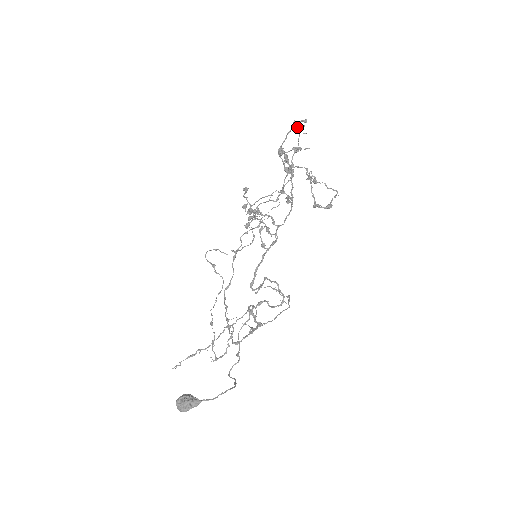
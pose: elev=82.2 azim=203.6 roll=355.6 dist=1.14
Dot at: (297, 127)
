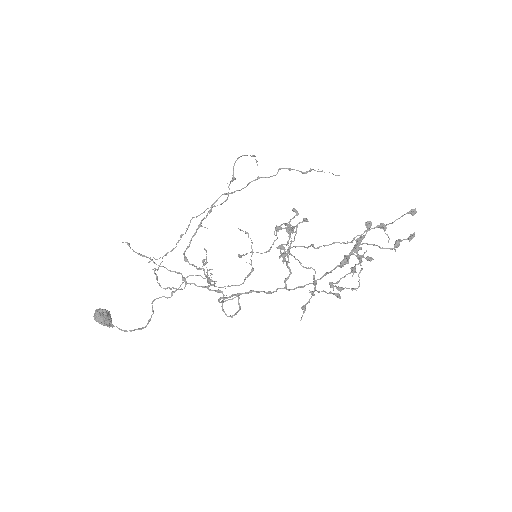
Dot at: (396, 242)
